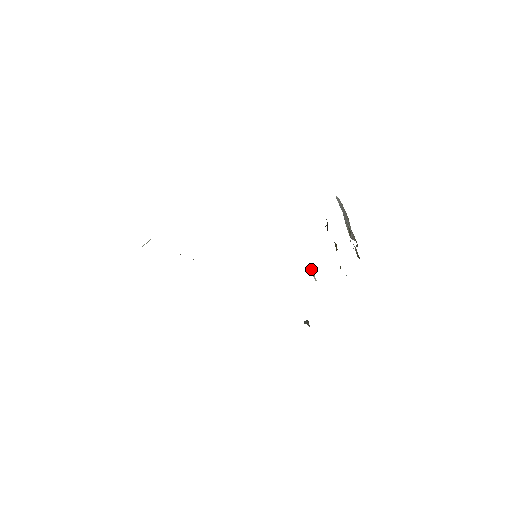
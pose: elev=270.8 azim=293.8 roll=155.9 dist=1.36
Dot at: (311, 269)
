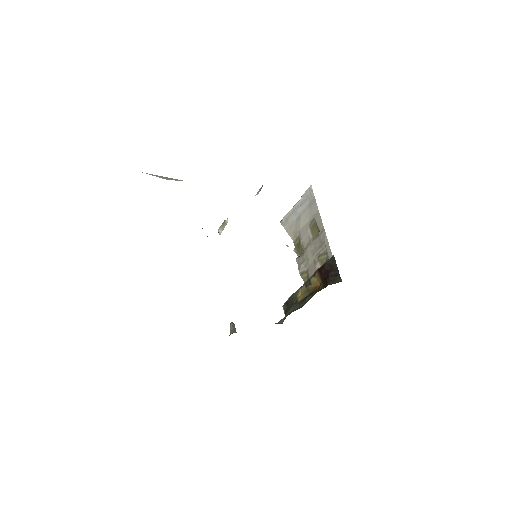
Dot at: (226, 223)
